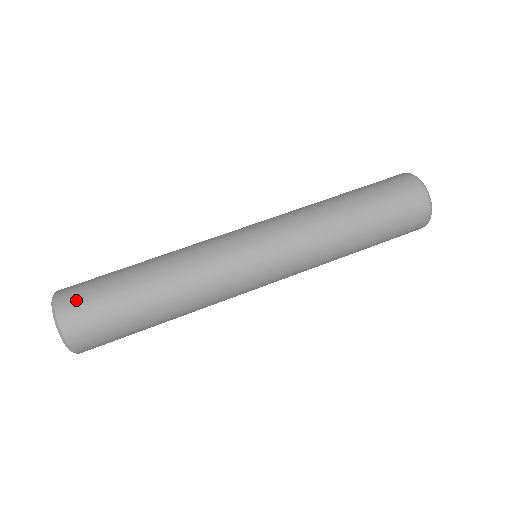
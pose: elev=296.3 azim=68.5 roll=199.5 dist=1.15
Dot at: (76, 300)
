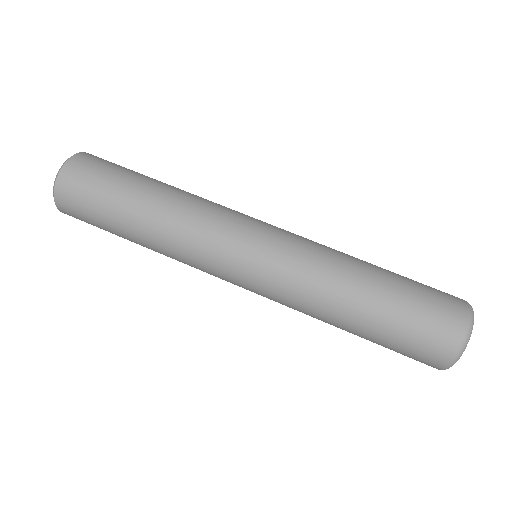
Dot at: (74, 189)
